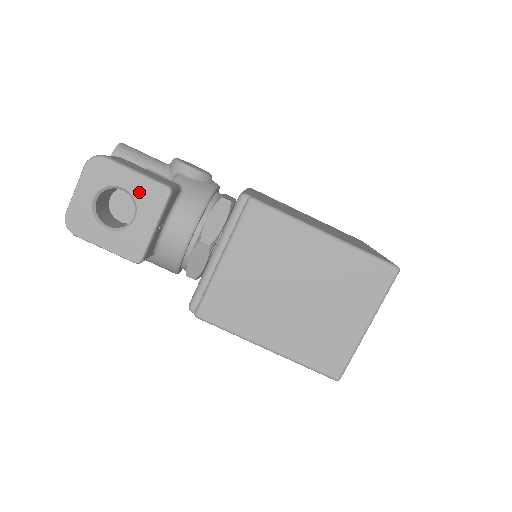
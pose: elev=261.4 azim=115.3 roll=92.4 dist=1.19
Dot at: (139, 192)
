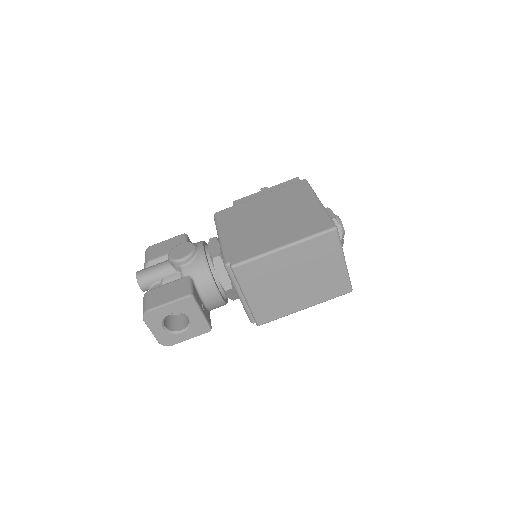
Dot at: (179, 309)
